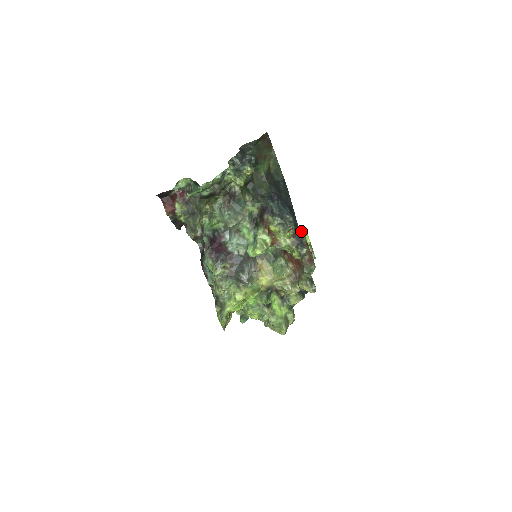
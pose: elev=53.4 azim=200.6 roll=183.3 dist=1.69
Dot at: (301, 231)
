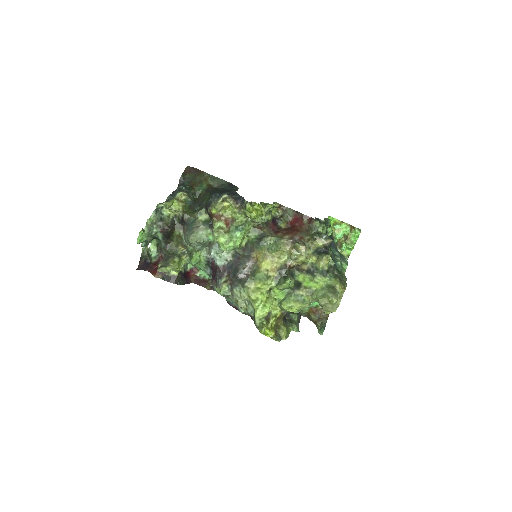
Dot at: (280, 206)
